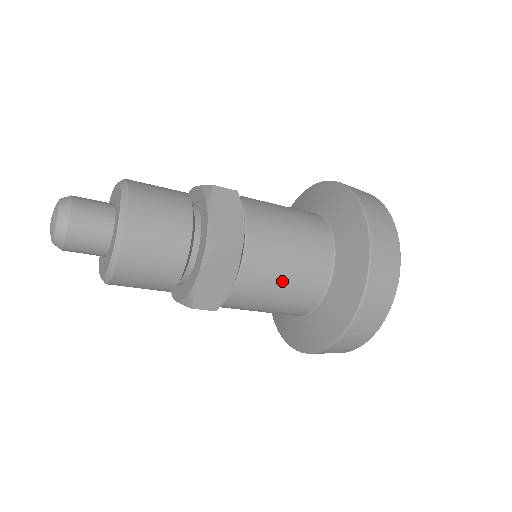
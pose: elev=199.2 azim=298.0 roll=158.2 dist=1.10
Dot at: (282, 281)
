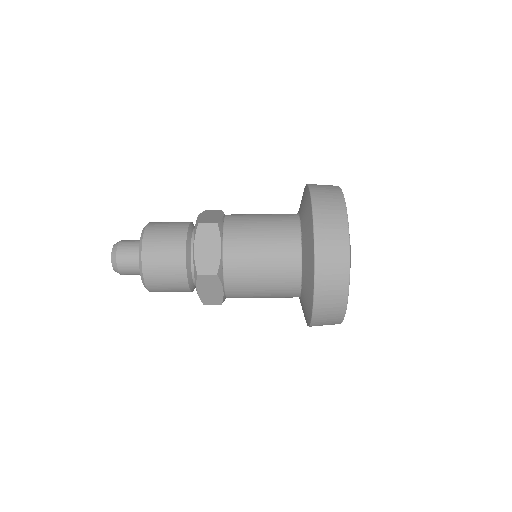
Dot at: (260, 284)
